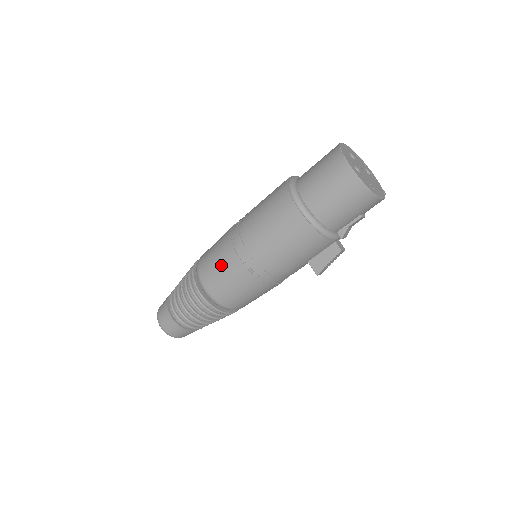
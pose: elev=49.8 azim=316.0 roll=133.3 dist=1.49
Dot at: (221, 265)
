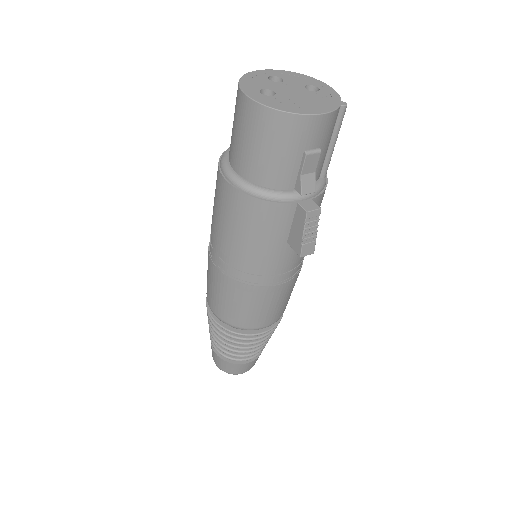
Dot at: (209, 279)
